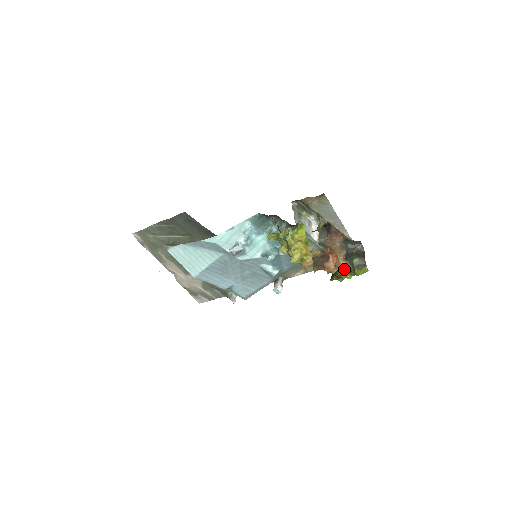
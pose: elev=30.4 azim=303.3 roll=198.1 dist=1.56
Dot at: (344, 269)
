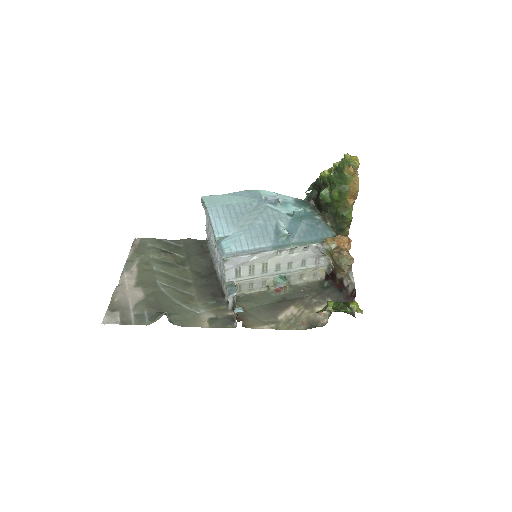
Dot at: (335, 307)
